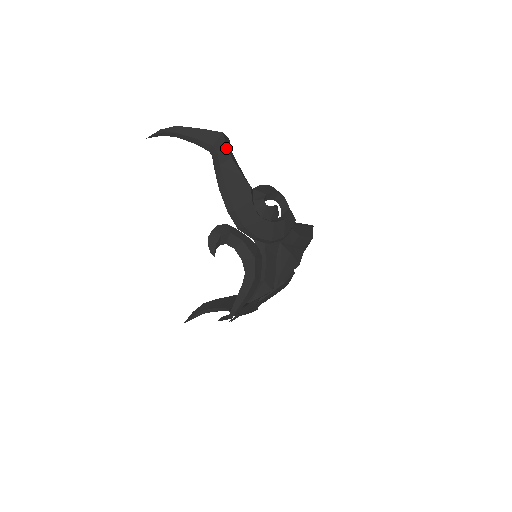
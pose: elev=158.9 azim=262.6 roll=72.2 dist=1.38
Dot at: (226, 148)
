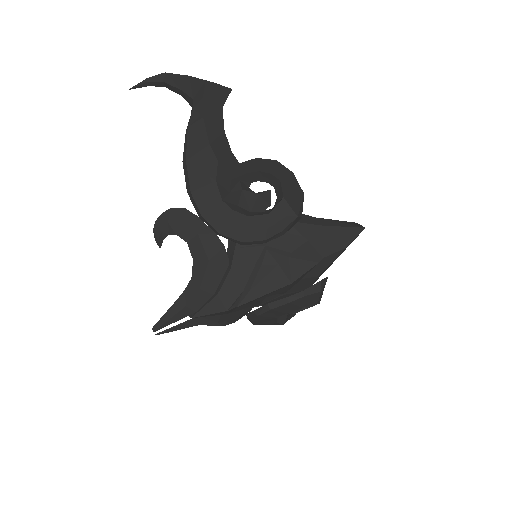
Dot at: (201, 103)
